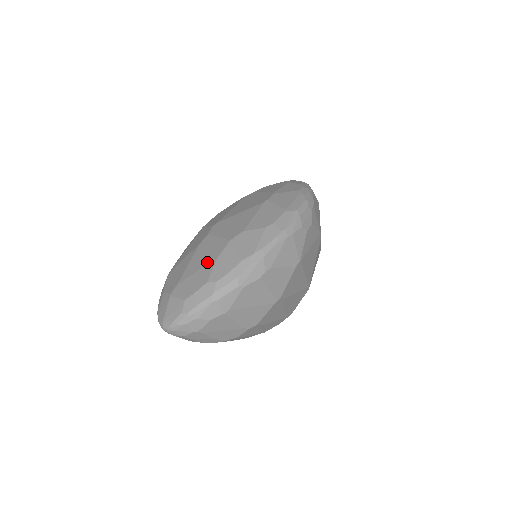
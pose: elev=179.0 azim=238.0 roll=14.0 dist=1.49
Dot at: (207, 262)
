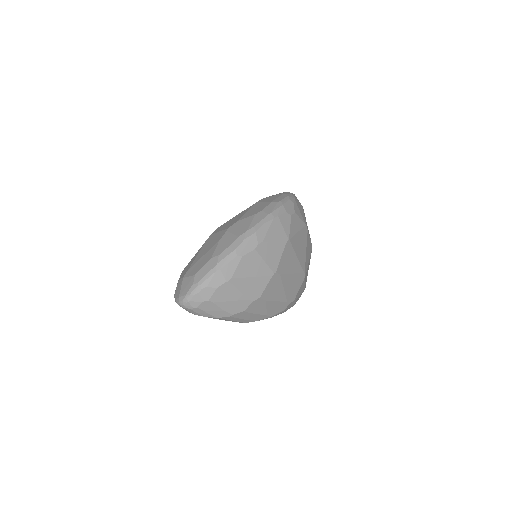
Dot at: (211, 247)
